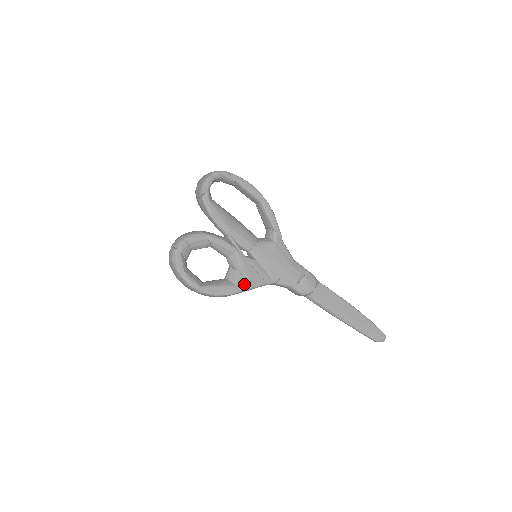
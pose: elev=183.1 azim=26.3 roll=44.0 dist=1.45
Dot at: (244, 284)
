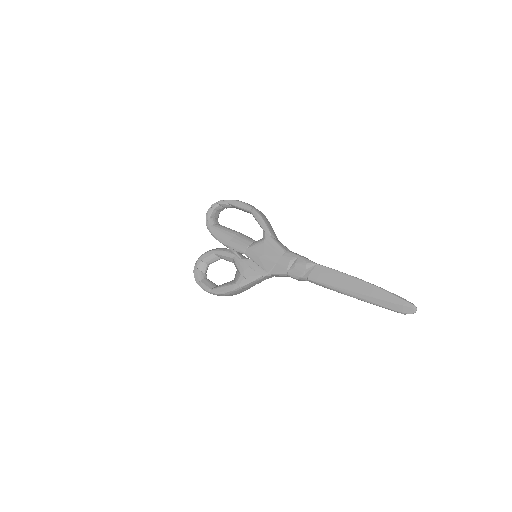
Dot at: (241, 280)
